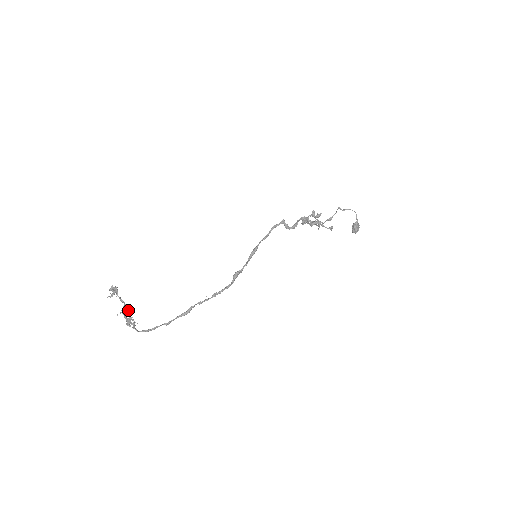
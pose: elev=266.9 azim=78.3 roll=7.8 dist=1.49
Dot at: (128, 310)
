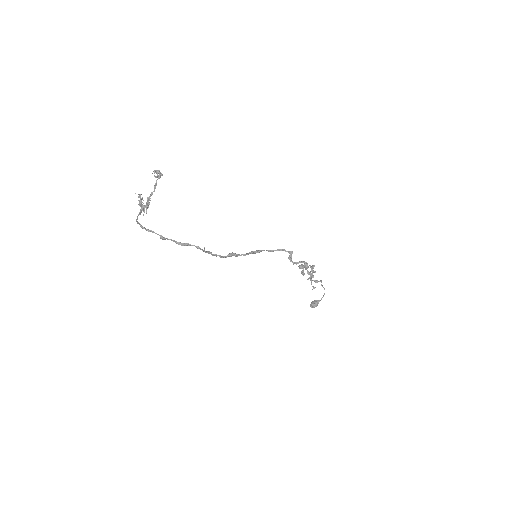
Dot at: occluded
